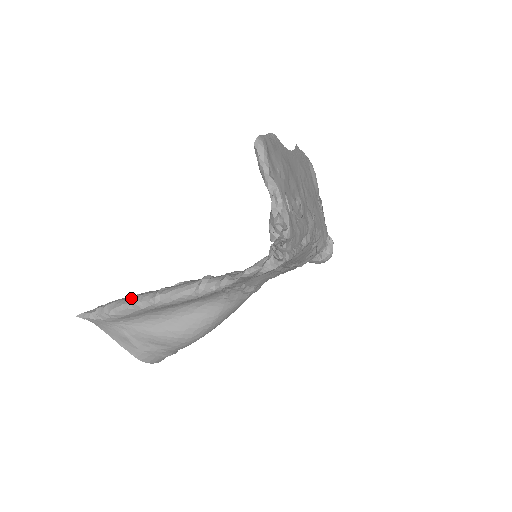
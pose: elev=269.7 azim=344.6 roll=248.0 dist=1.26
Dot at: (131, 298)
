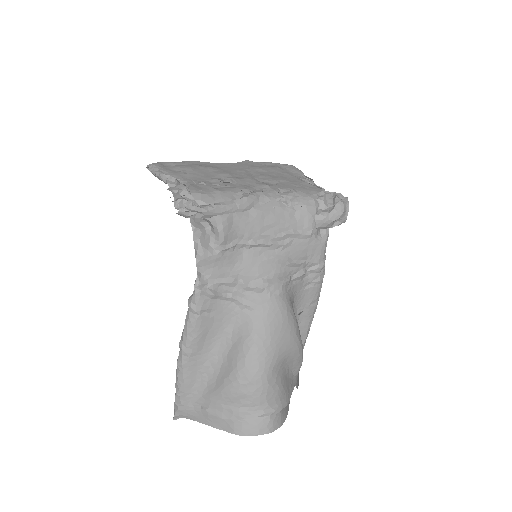
Dot at: occluded
